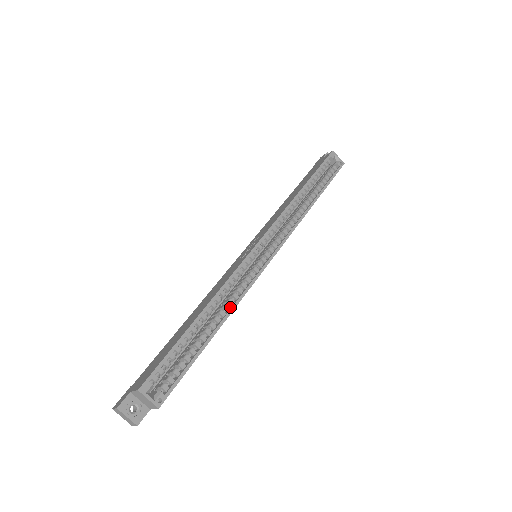
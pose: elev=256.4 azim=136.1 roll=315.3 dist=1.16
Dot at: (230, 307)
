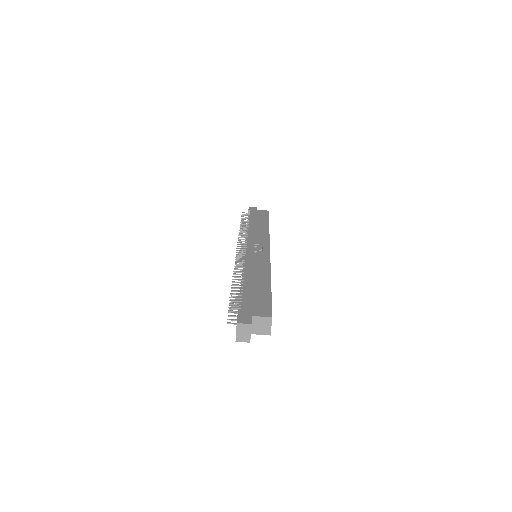
Dot at: occluded
